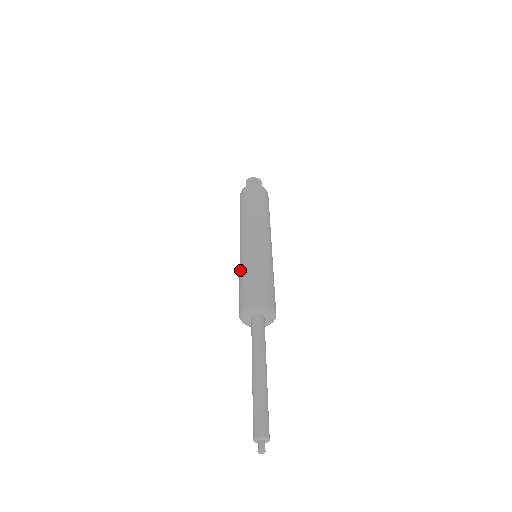
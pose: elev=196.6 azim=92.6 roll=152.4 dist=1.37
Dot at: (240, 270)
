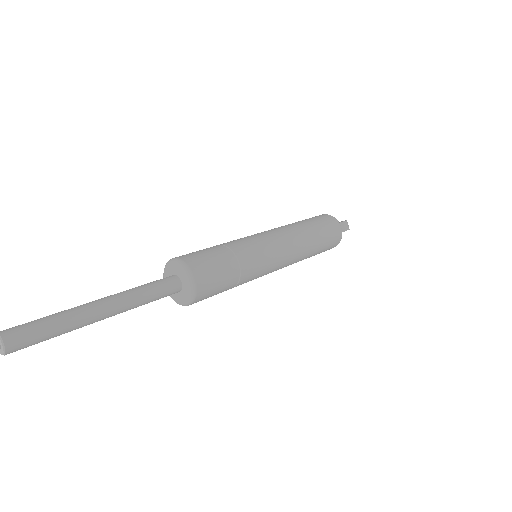
Dot at: occluded
